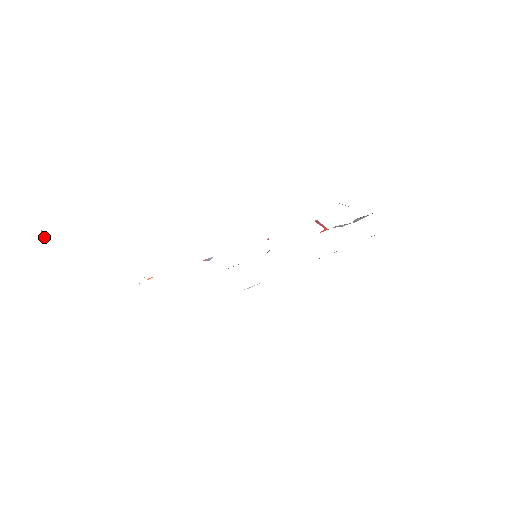
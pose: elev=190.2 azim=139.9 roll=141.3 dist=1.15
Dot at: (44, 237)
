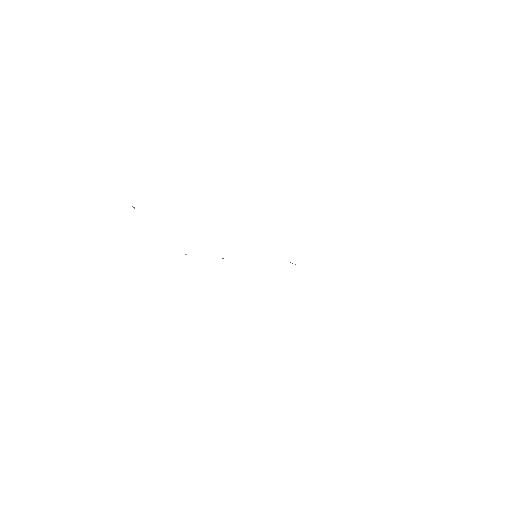
Dot at: (134, 208)
